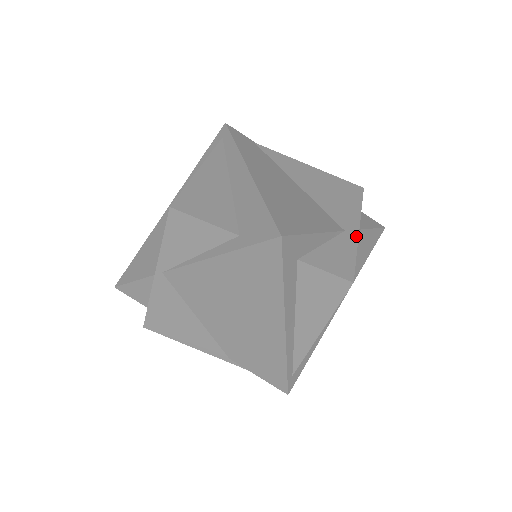
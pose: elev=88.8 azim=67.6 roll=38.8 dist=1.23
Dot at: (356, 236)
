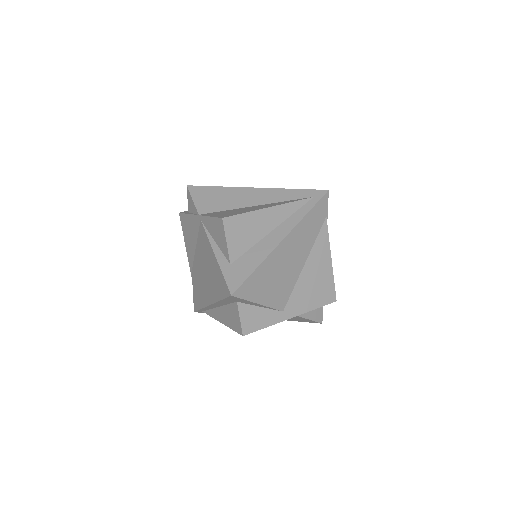
Dot at: (284, 319)
